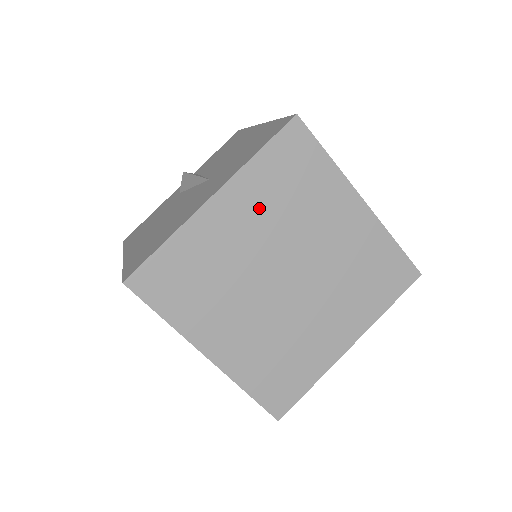
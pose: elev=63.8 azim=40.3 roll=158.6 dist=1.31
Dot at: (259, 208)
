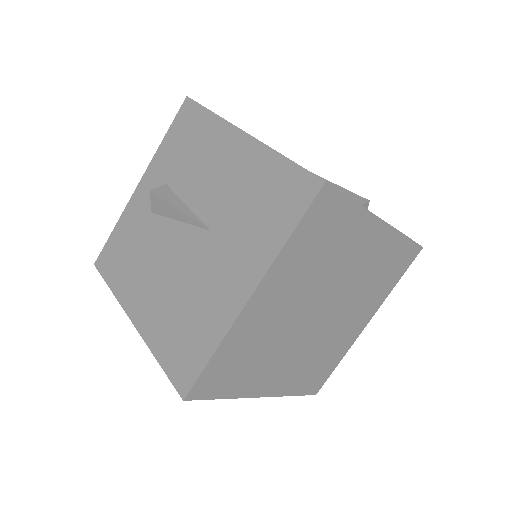
Dot at: (294, 280)
